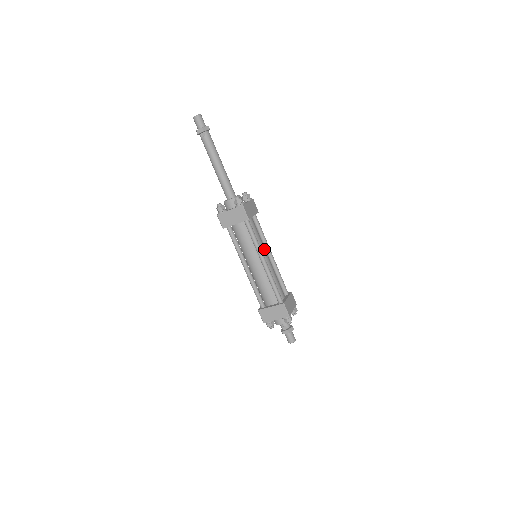
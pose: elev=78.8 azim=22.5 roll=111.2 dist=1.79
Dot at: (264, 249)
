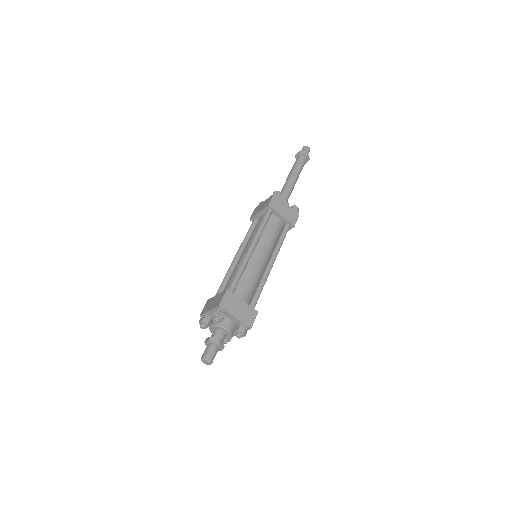
Dot at: (266, 248)
